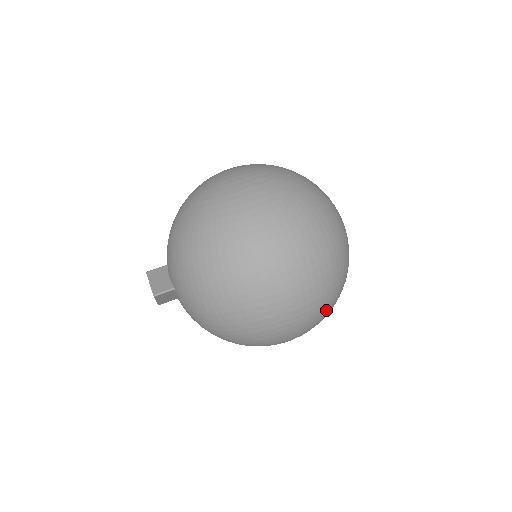
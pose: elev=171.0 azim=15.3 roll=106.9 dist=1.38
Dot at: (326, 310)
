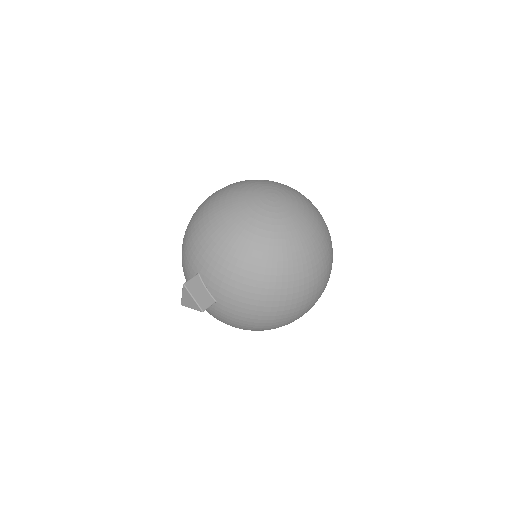
Dot at: occluded
